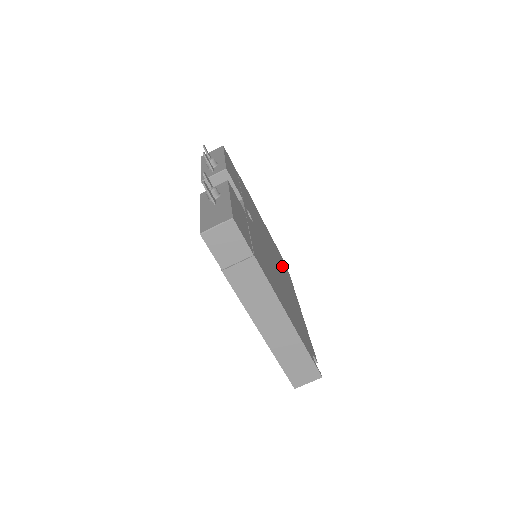
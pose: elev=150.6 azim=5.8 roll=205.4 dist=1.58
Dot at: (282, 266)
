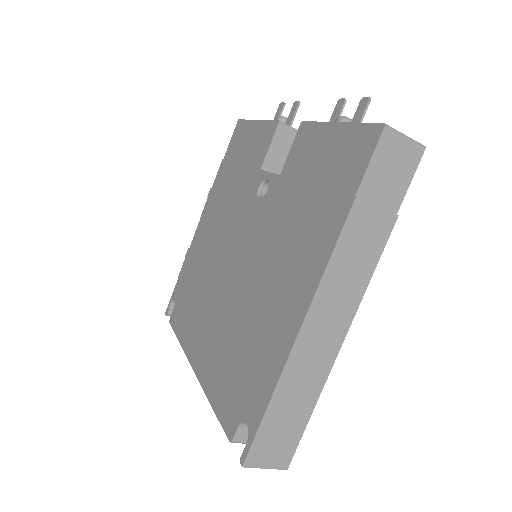
Dot at: occluded
